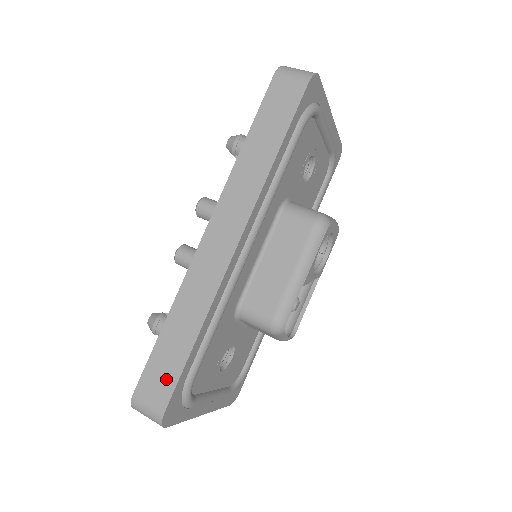
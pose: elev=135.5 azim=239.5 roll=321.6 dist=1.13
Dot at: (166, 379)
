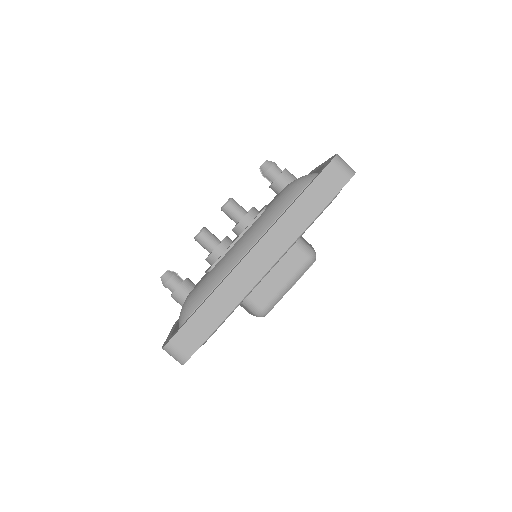
Dot at: (196, 339)
